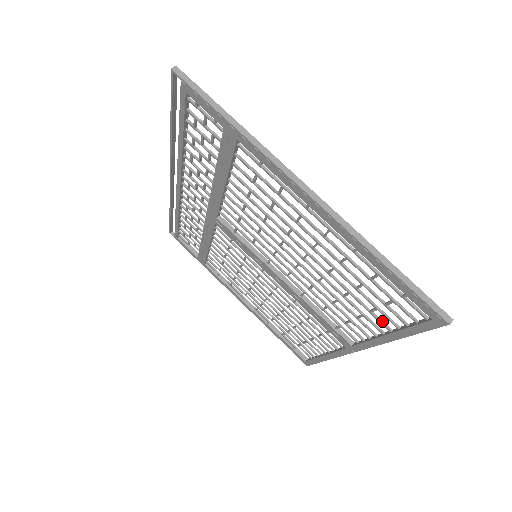
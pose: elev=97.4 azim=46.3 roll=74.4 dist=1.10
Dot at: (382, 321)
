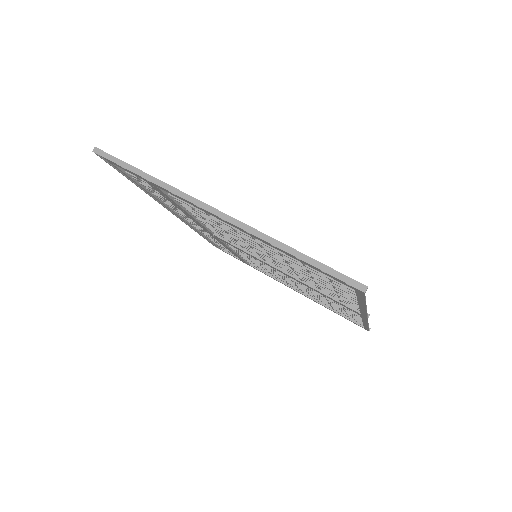
Dot at: (347, 293)
